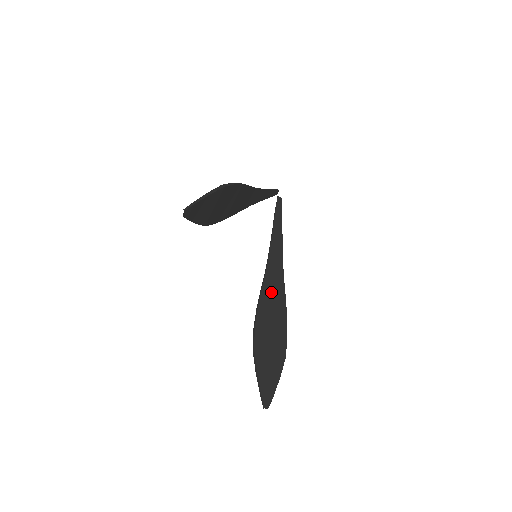
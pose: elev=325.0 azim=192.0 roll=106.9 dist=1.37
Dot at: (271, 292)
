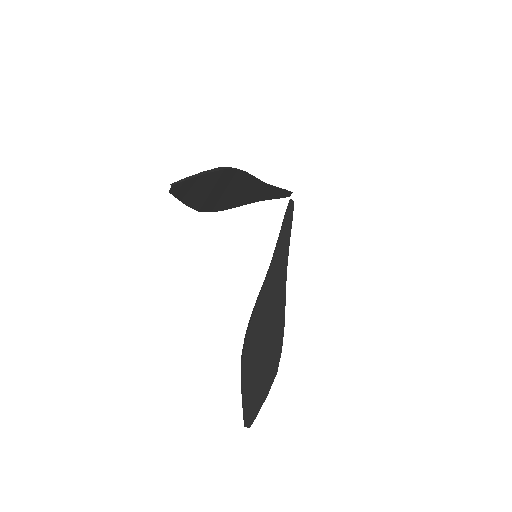
Dot at: (270, 299)
